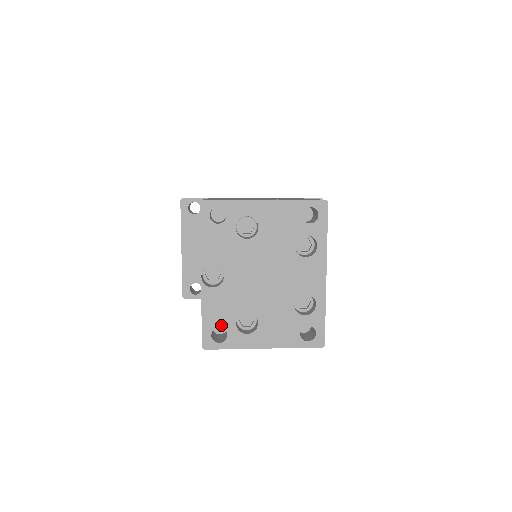
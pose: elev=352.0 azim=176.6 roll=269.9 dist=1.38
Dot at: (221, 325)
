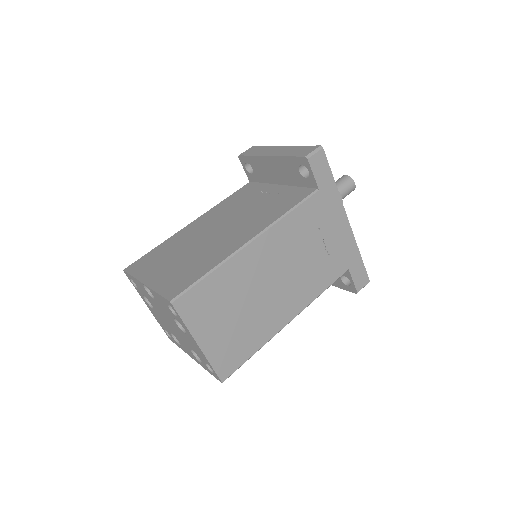
Dot at: (137, 286)
